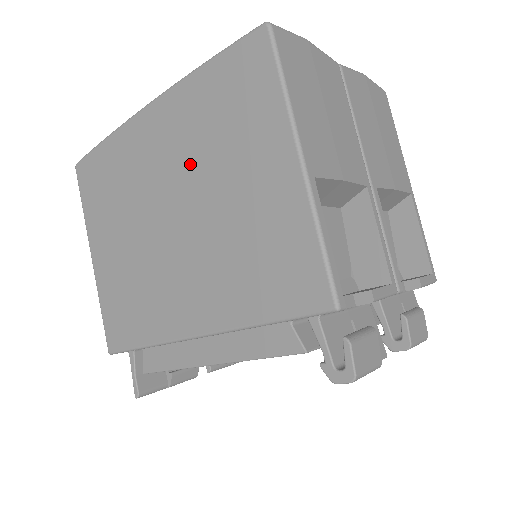
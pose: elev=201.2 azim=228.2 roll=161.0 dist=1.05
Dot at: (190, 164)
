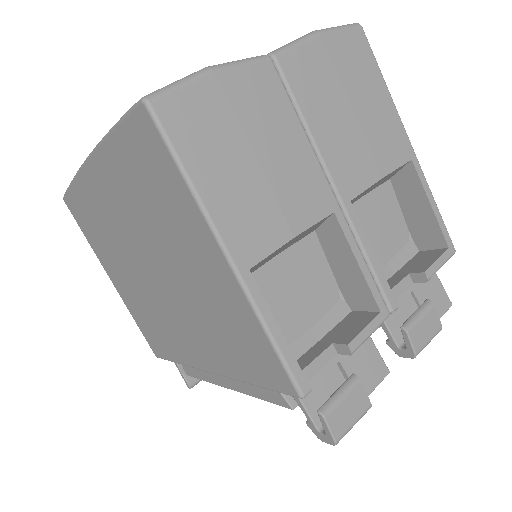
Dot at: (143, 230)
